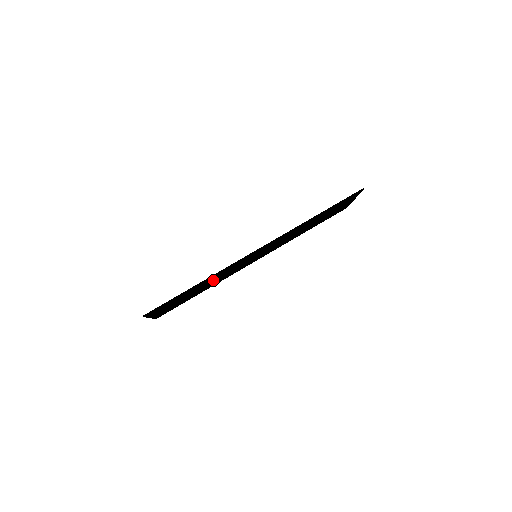
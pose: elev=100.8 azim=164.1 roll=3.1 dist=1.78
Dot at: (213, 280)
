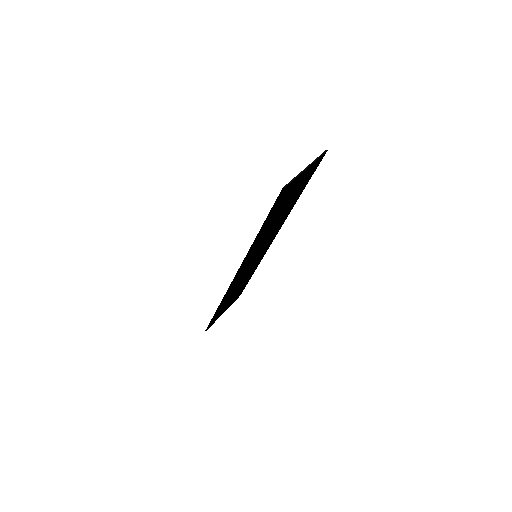
Dot at: (238, 285)
